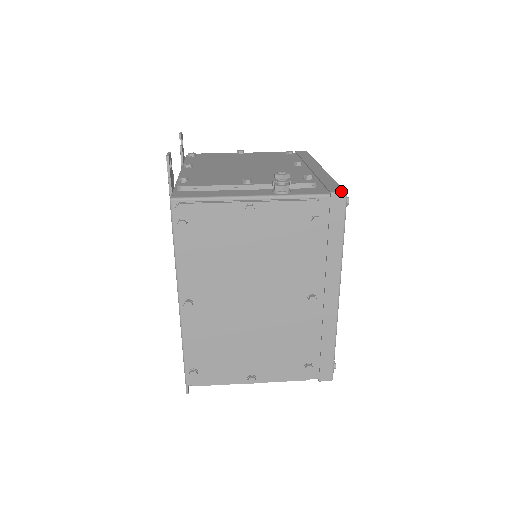
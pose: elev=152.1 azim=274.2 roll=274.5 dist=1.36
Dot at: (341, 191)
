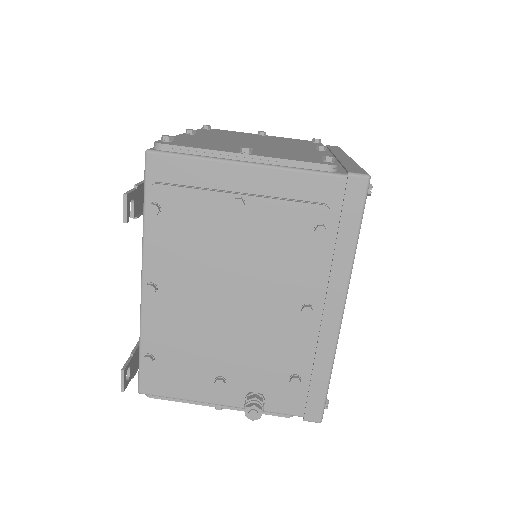
Dot at: (315, 421)
